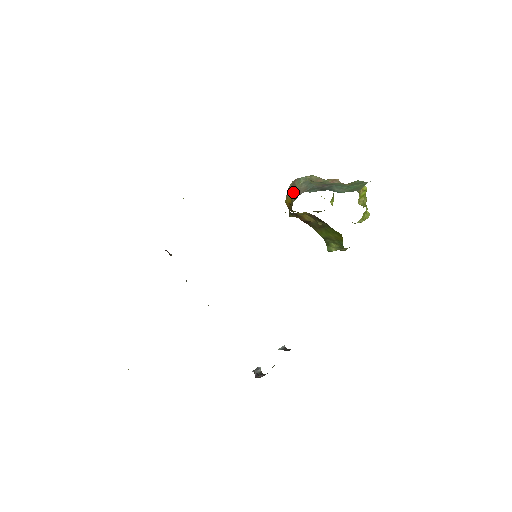
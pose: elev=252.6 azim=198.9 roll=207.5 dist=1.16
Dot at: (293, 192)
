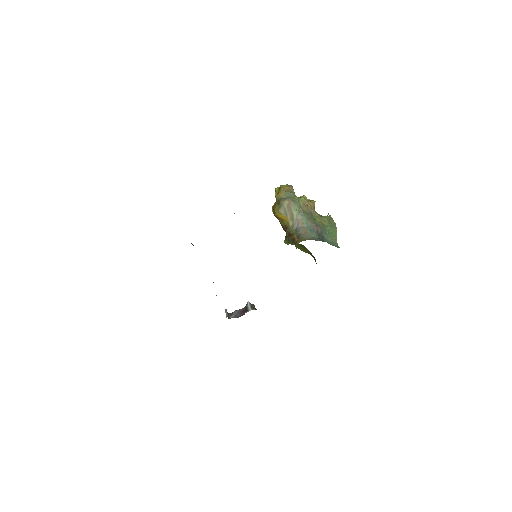
Dot at: (289, 215)
